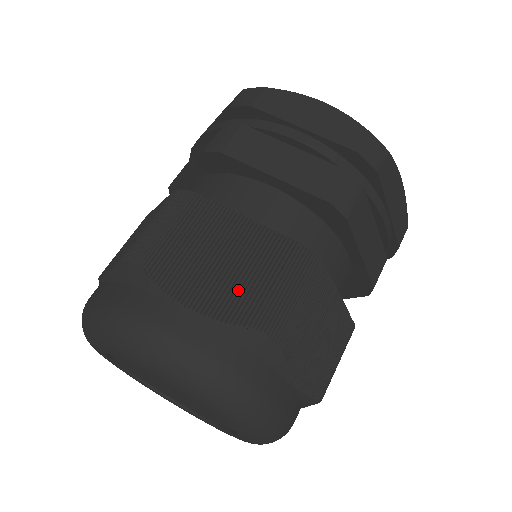
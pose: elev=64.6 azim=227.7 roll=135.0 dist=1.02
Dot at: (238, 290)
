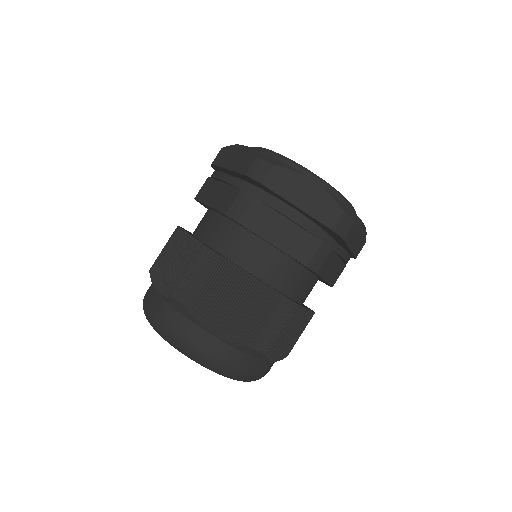
Dot at: (244, 326)
